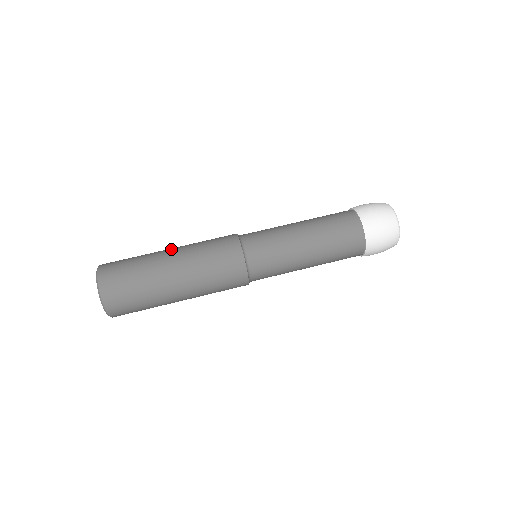
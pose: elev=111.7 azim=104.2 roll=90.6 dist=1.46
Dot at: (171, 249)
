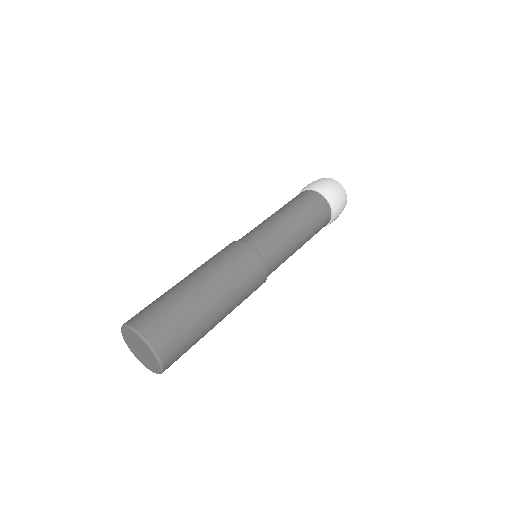
Dot at: (195, 279)
